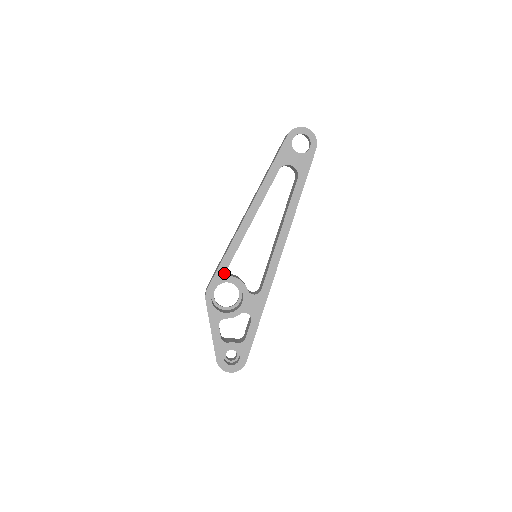
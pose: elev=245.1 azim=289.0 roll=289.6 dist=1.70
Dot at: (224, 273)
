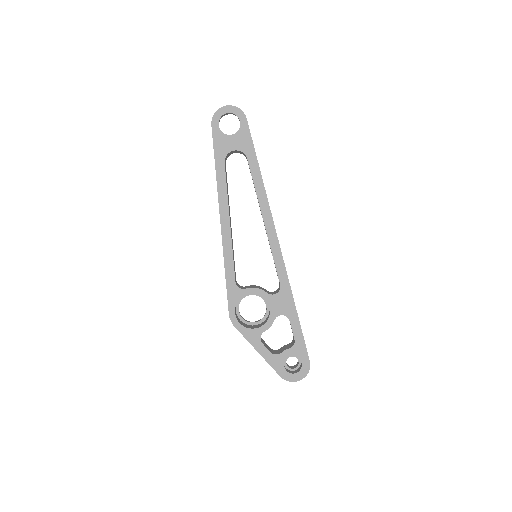
Dot at: (235, 291)
